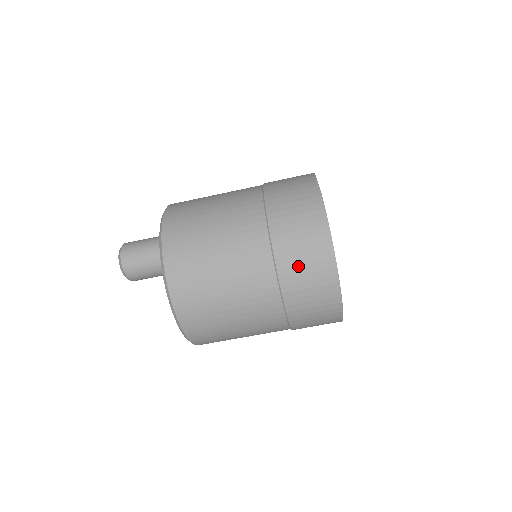
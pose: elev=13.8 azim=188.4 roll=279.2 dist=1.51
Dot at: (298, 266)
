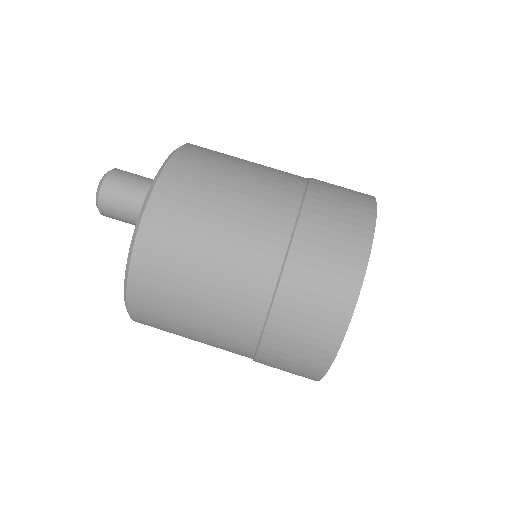
Dot at: (320, 247)
